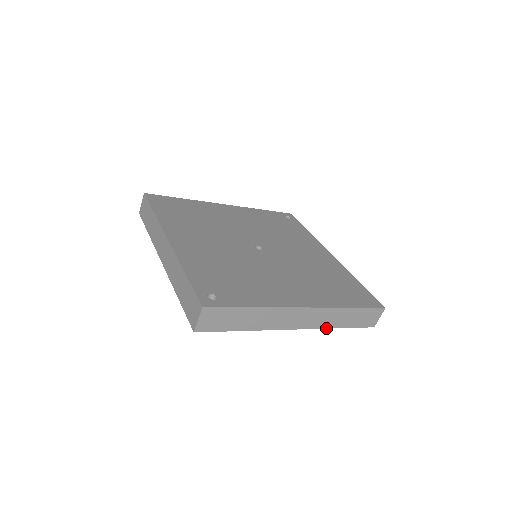
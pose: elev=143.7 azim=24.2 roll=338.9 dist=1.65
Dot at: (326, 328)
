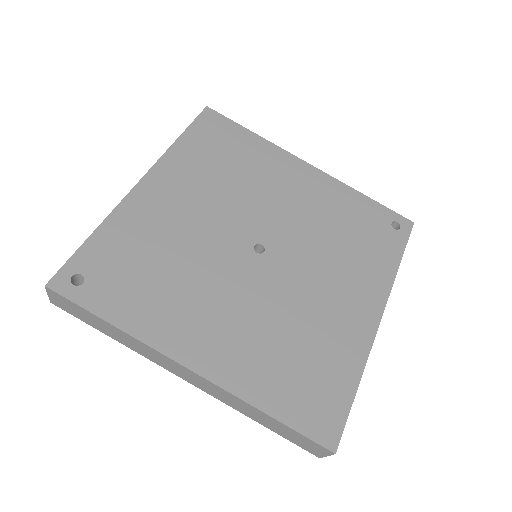
Dot at: (233, 407)
